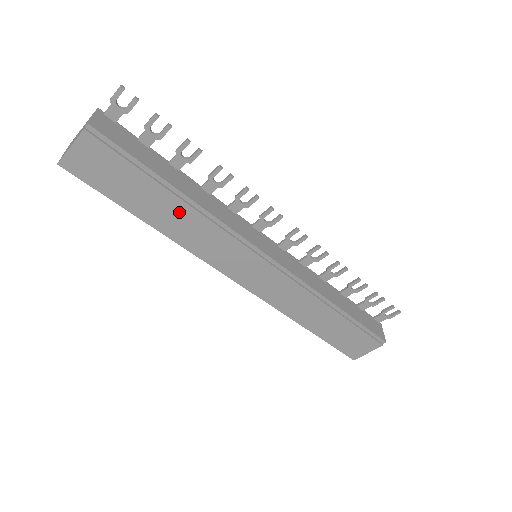
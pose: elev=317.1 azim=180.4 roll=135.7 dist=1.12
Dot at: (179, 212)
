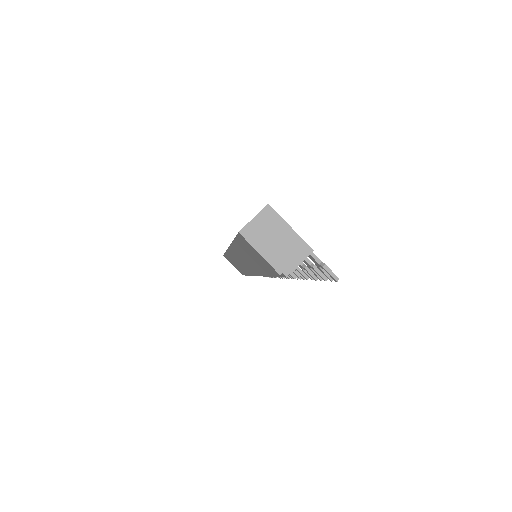
Dot at: occluded
